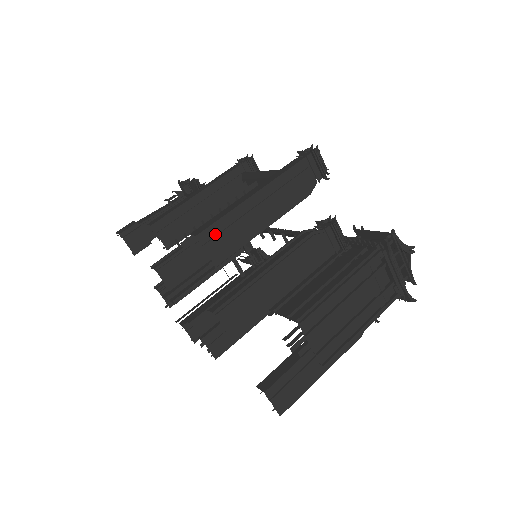
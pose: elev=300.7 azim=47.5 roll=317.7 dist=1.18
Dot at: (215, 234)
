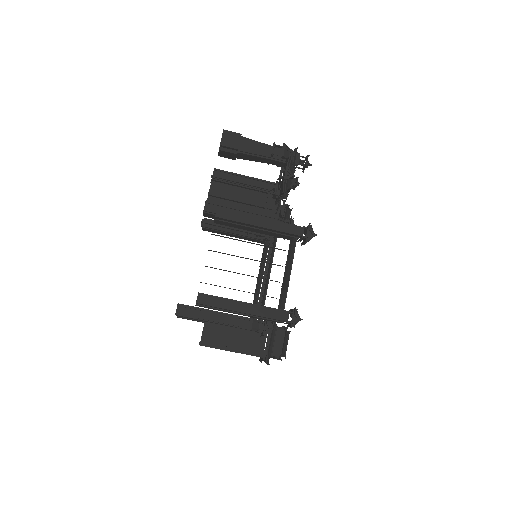
Dot at: (207, 306)
